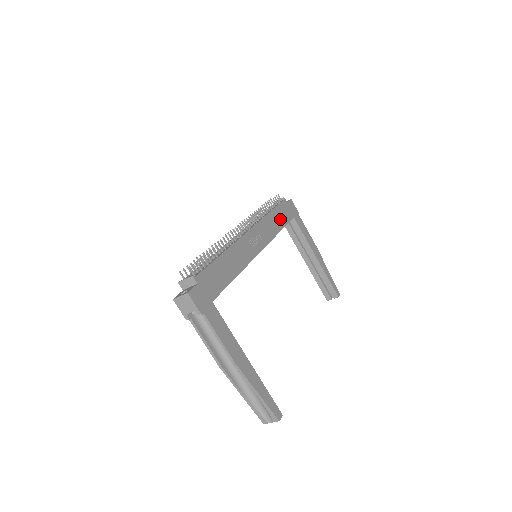
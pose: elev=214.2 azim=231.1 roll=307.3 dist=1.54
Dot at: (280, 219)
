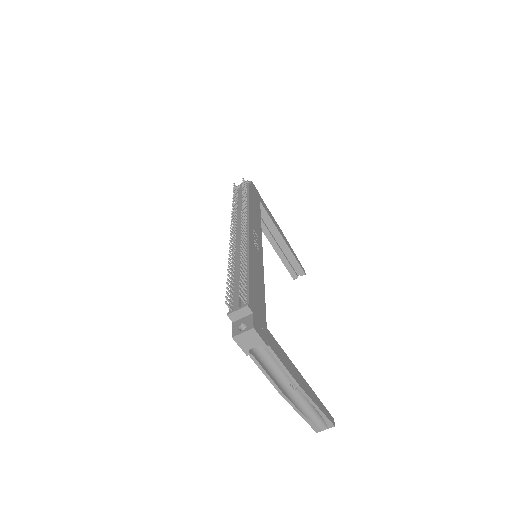
Dot at: (256, 207)
